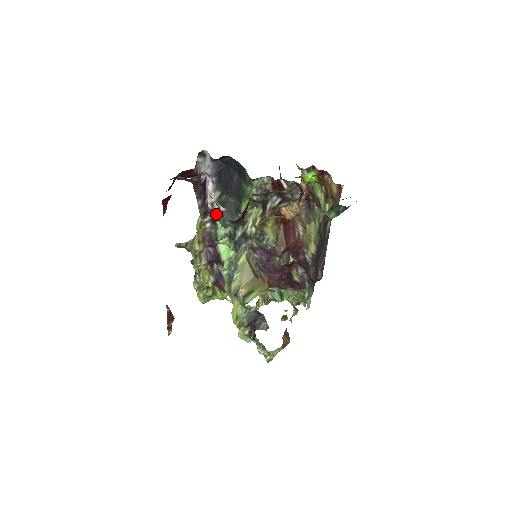
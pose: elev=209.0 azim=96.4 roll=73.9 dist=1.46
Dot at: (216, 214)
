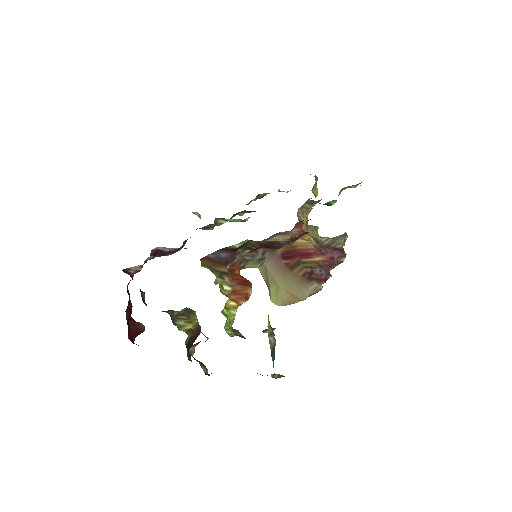
Dot at: occluded
